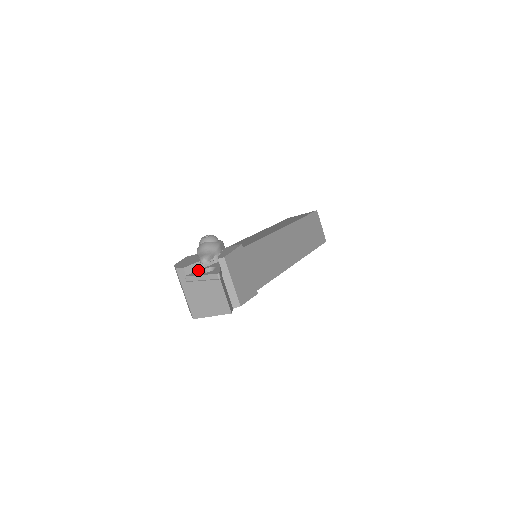
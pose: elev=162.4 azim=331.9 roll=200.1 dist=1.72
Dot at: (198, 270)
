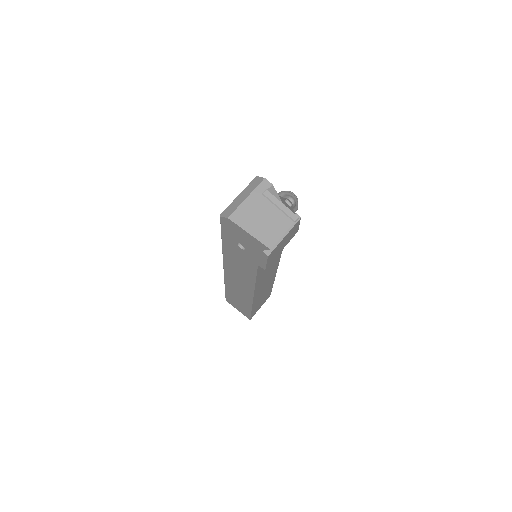
Dot at: occluded
